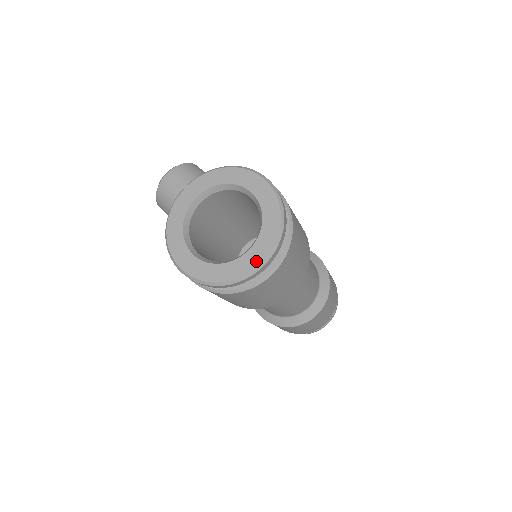
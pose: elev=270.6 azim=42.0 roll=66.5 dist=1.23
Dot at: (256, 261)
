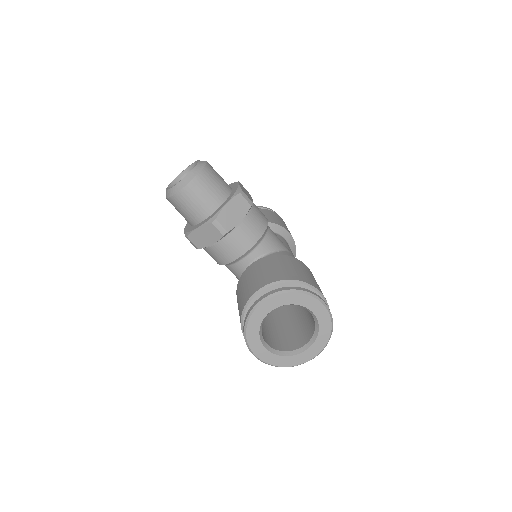
Dot at: (310, 357)
